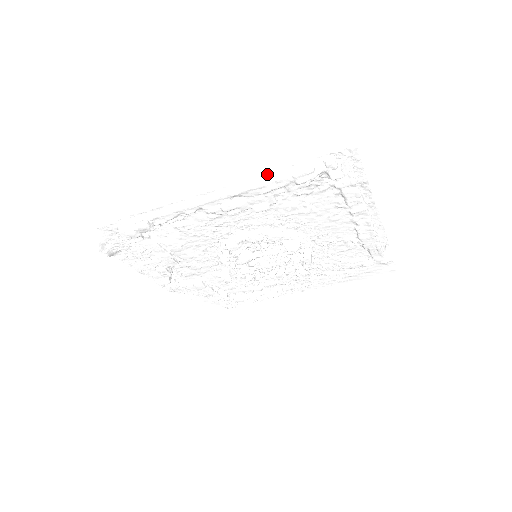
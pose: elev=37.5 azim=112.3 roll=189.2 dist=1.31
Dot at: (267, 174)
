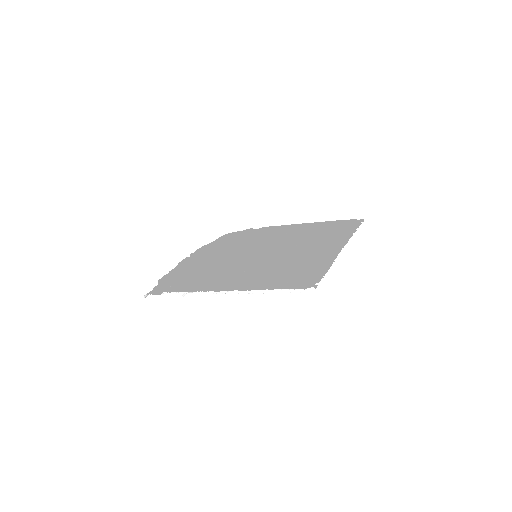
Dot at: (257, 290)
